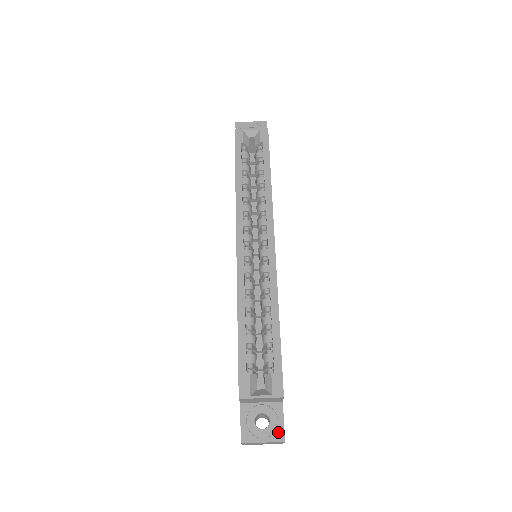
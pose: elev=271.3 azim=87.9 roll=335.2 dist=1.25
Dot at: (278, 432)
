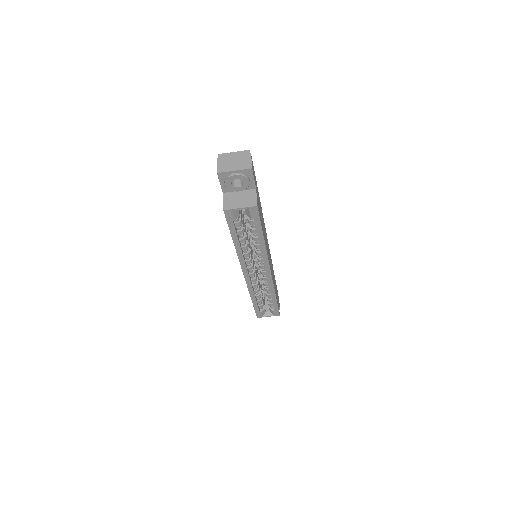
Dot at: occluded
